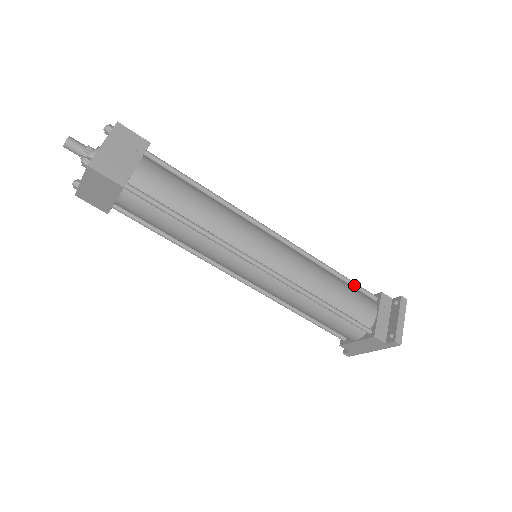
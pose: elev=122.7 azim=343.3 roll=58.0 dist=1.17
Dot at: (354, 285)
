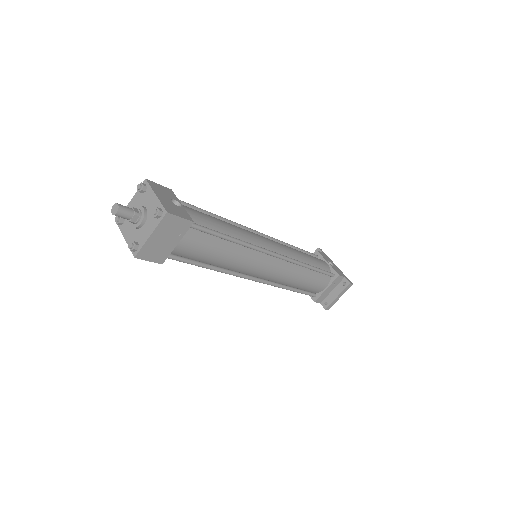
Dot at: (321, 273)
